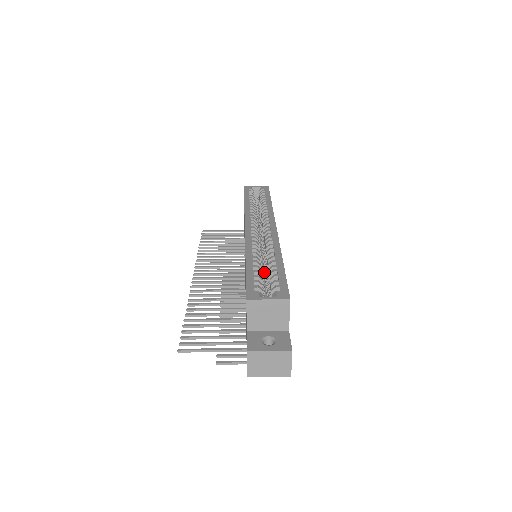
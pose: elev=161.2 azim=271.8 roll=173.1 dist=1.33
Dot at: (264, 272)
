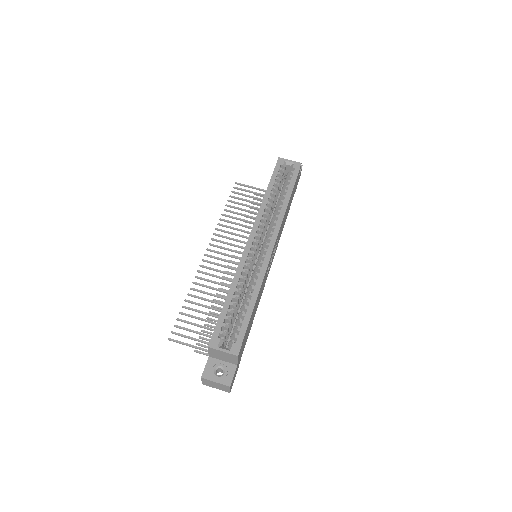
Dot at: (243, 300)
